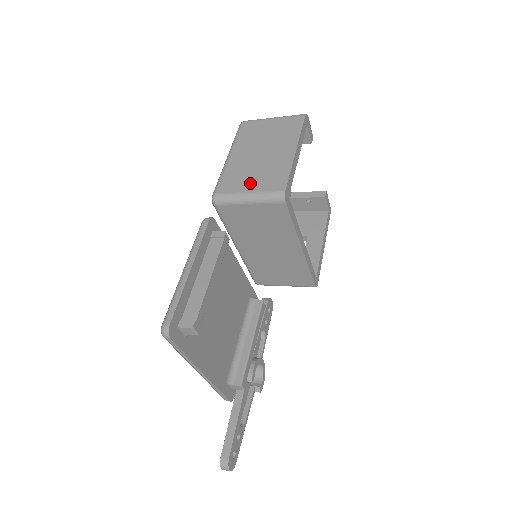
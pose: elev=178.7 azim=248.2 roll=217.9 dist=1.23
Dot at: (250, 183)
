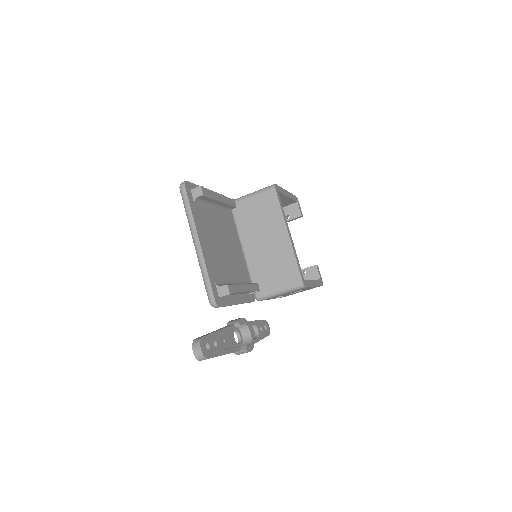
Dot at: occluded
